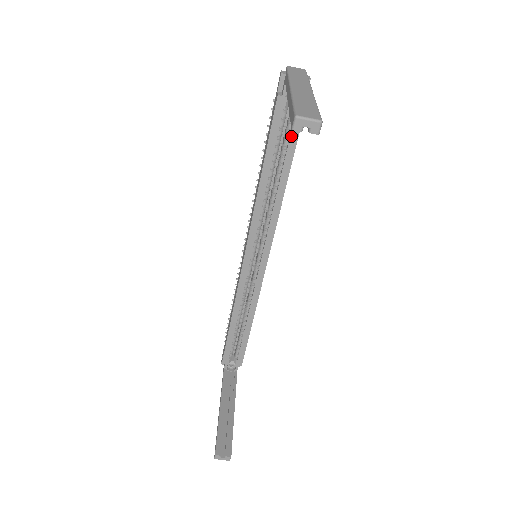
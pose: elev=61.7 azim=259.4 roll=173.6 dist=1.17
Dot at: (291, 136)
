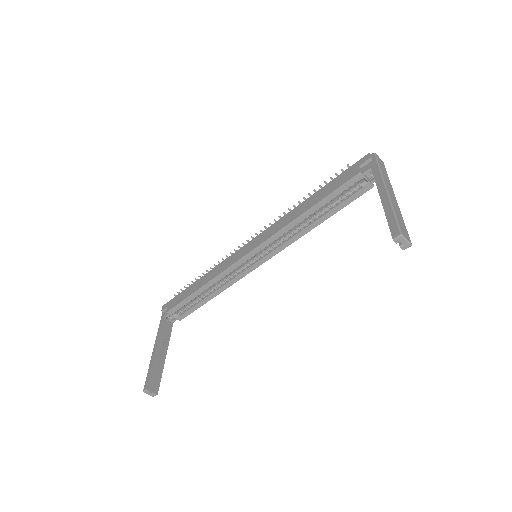
Dot at: (346, 200)
